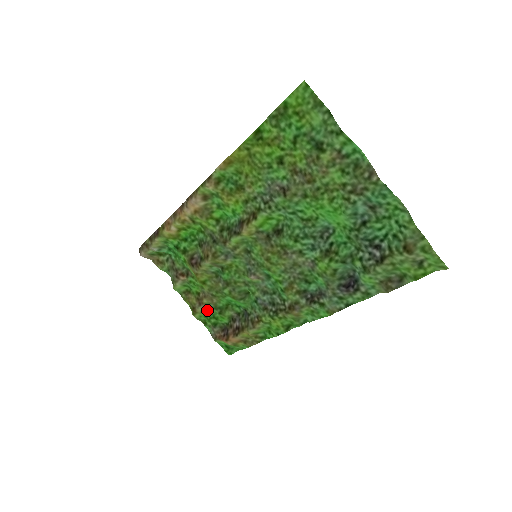
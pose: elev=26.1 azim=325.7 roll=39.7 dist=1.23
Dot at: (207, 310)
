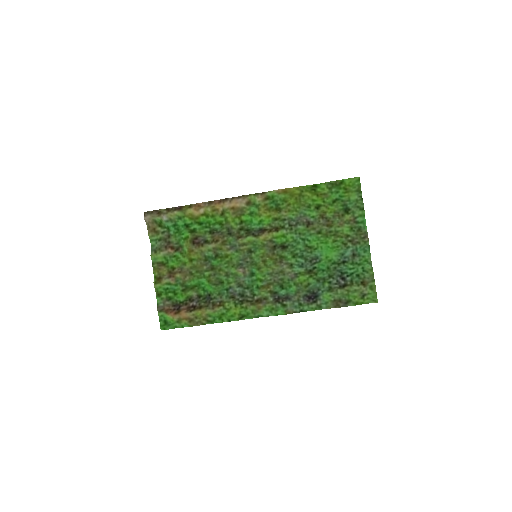
Dot at: (170, 284)
